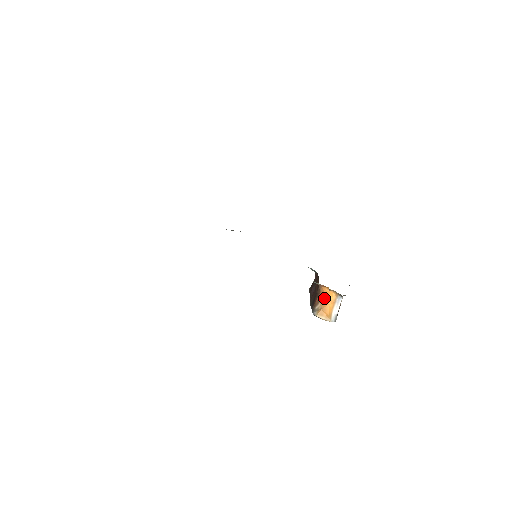
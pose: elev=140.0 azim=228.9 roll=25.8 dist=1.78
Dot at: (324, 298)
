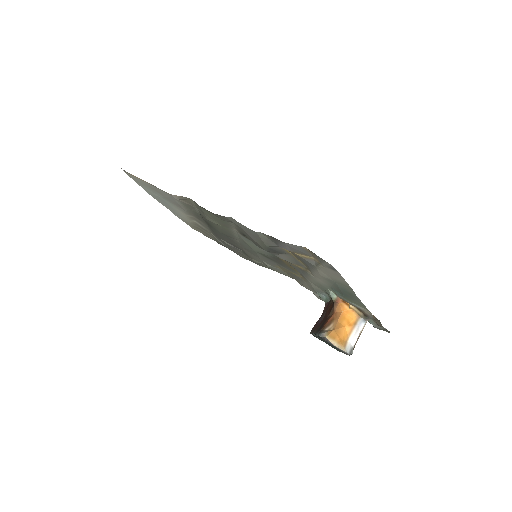
Dot at: (340, 318)
